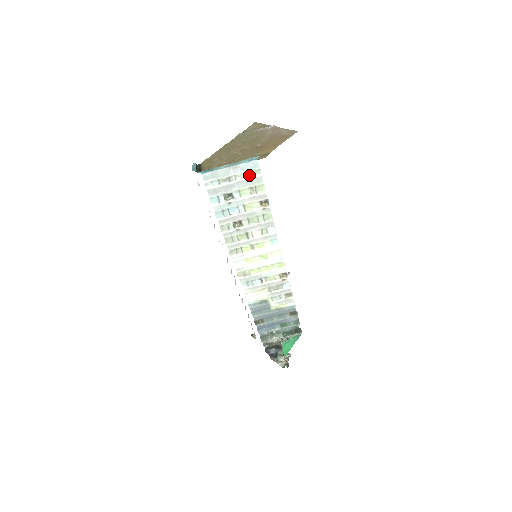
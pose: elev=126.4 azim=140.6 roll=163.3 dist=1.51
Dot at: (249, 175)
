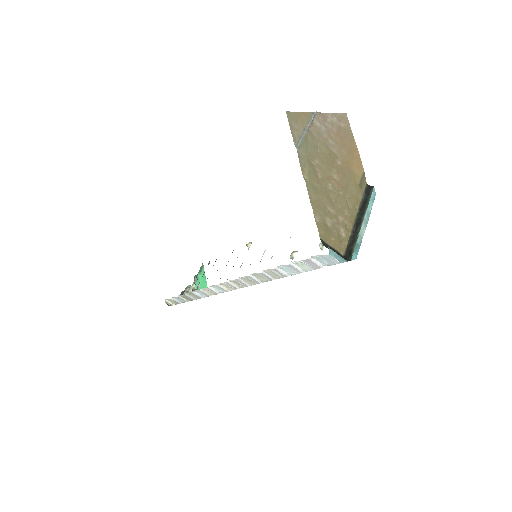
Dot at: occluded
